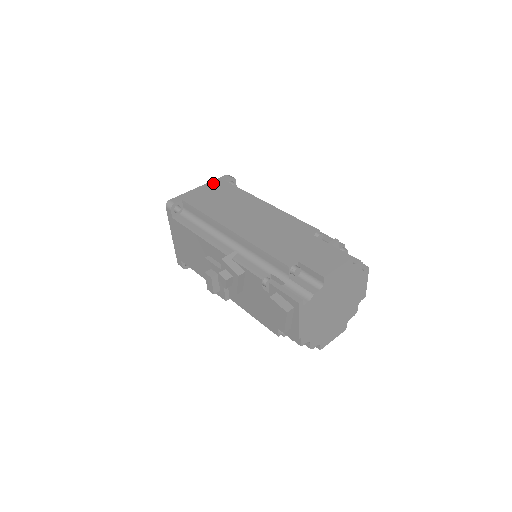
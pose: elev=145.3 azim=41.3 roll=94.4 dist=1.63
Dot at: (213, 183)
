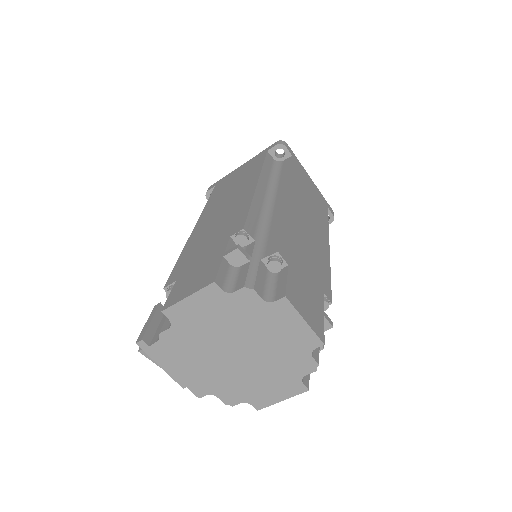
Dot at: (255, 157)
